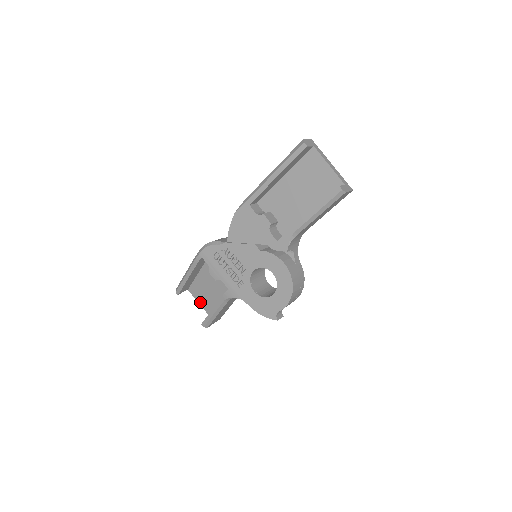
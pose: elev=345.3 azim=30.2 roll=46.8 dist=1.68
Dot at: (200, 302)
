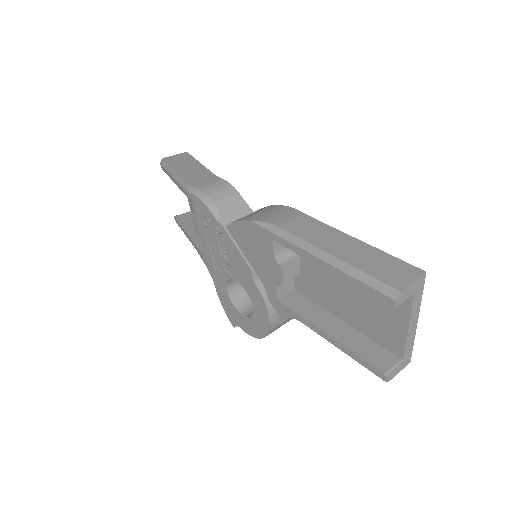
Dot at: occluded
